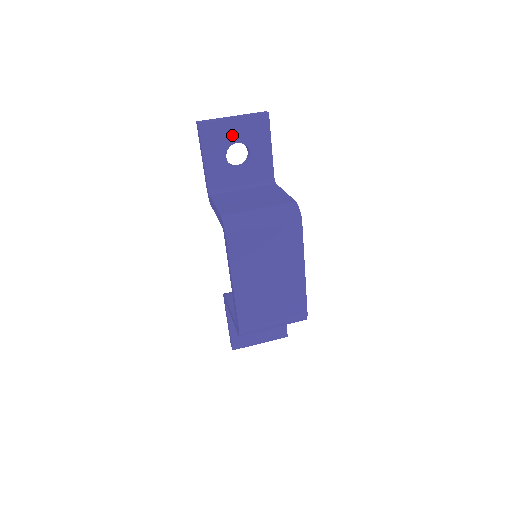
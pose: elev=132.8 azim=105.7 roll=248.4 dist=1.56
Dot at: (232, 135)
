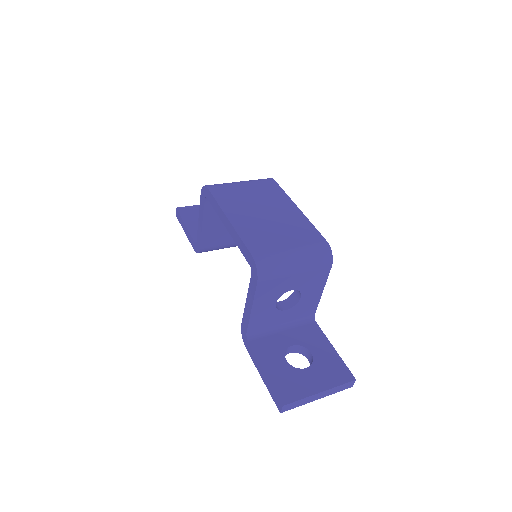
Dot at: occluded
